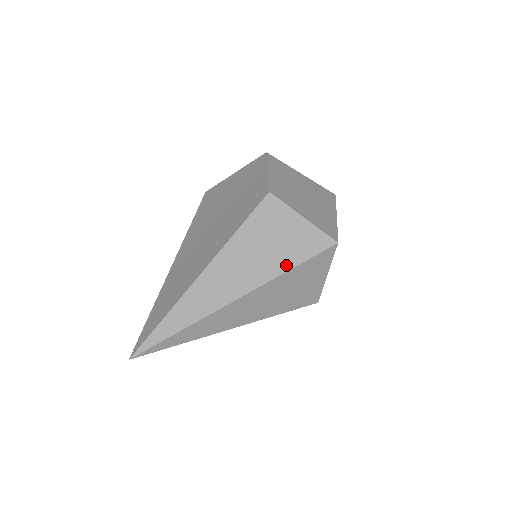
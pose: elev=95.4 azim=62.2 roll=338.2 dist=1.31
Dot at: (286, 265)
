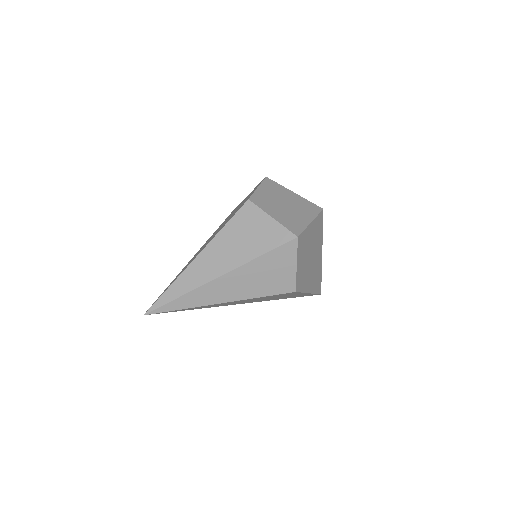
Dot at: (256, 253)
